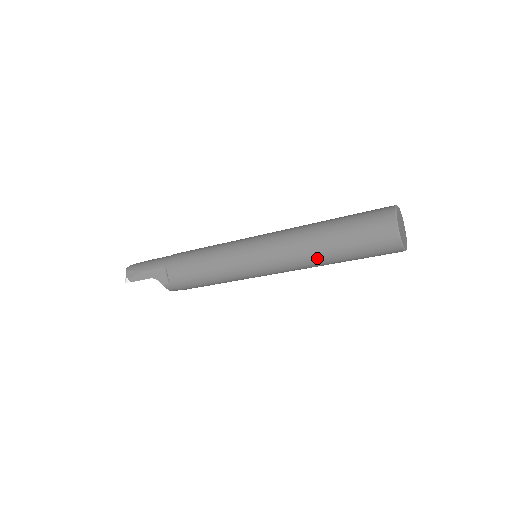
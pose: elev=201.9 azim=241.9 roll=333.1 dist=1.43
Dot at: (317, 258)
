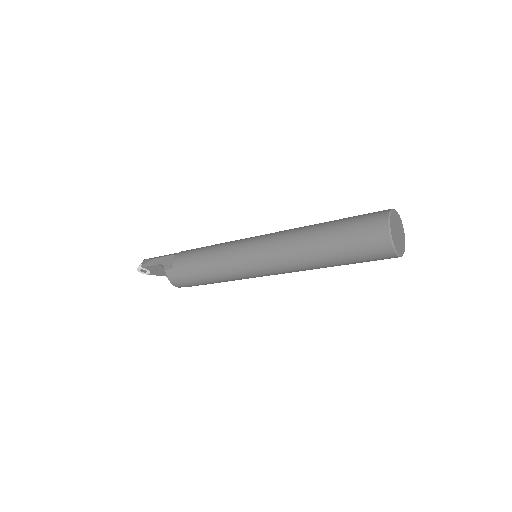
Dot at: (306, 247)
